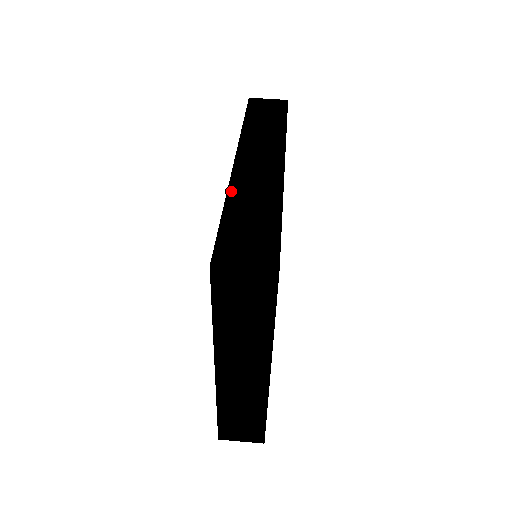
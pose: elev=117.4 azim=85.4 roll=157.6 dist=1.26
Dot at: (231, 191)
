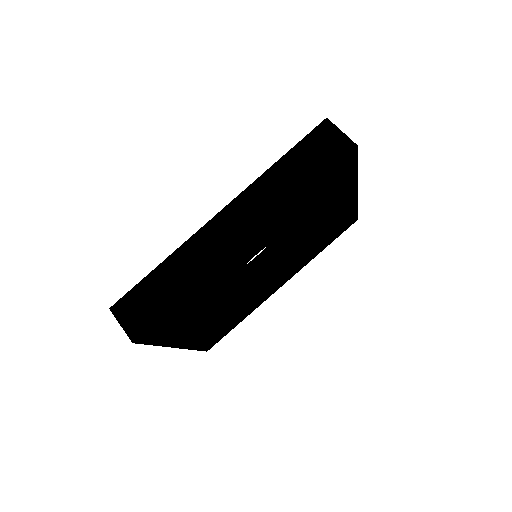
Dot at: (178, 251)
